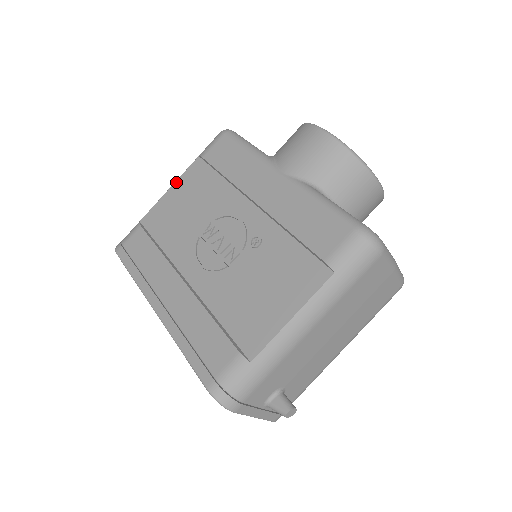
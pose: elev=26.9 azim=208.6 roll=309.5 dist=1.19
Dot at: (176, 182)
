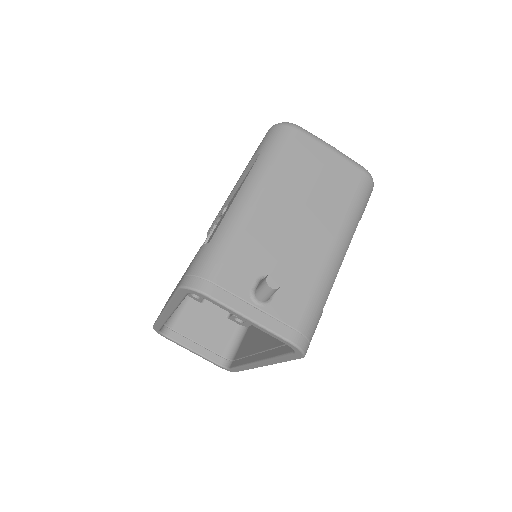
Dot at: occluded
